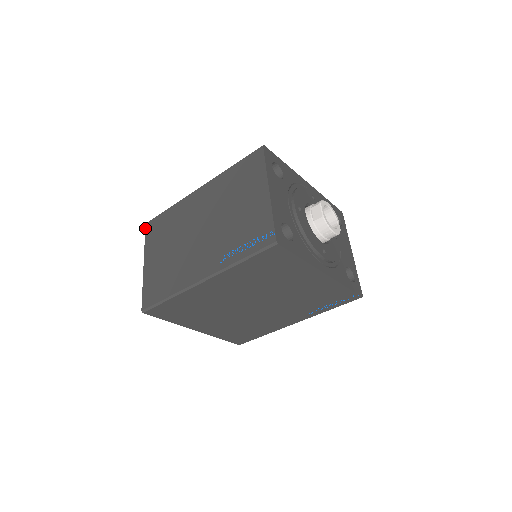
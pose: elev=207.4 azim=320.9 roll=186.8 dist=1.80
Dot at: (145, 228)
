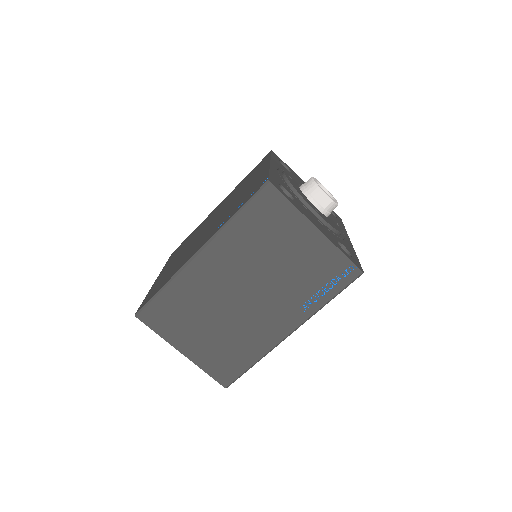
Dot at: occluded
